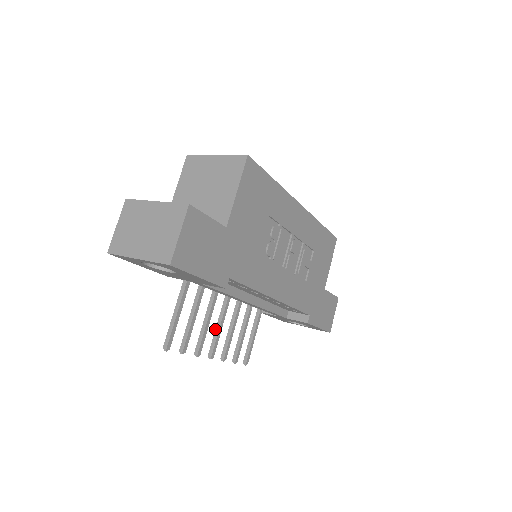
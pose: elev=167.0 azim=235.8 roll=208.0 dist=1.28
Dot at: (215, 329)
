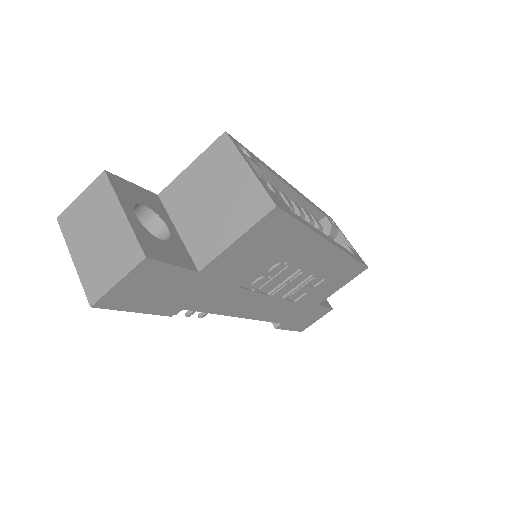
Dot at: occluded
